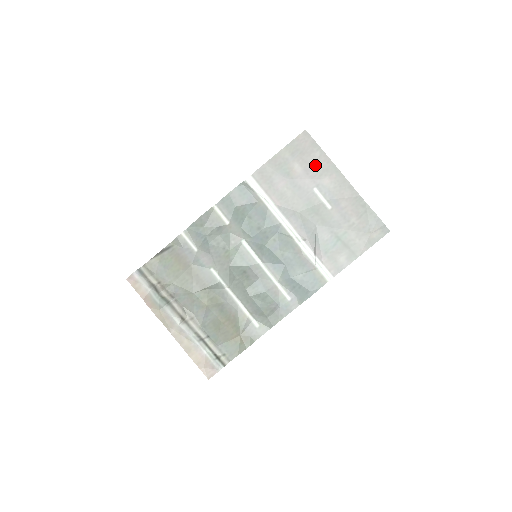
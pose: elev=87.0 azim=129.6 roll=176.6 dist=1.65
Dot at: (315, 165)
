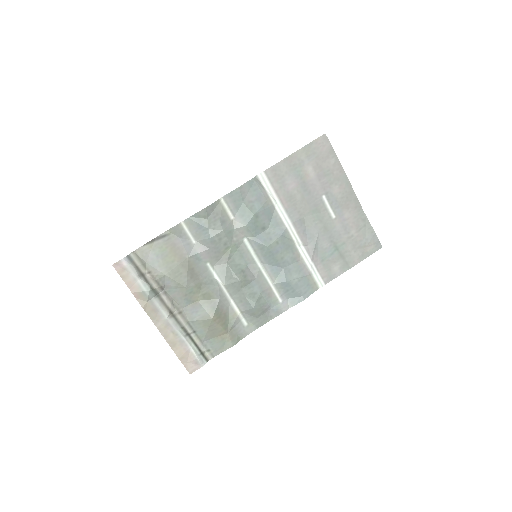
Dot at: (328, 172)
